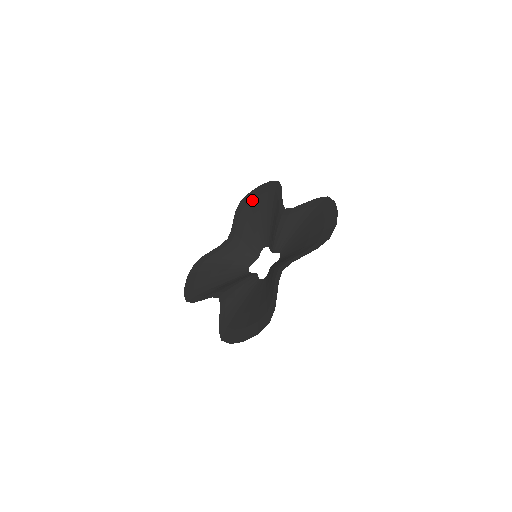
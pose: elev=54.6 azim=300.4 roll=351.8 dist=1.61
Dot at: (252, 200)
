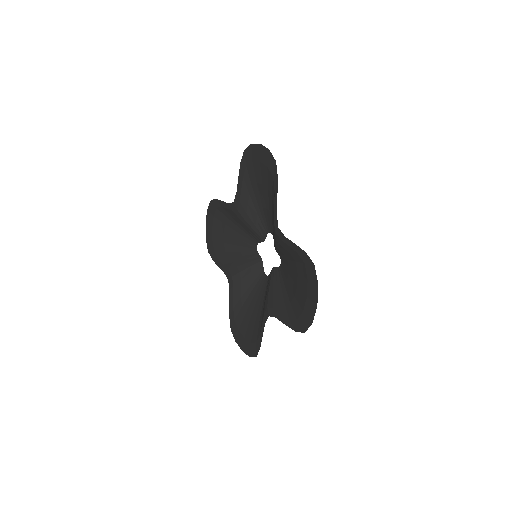
Dot at: (212, 237)
